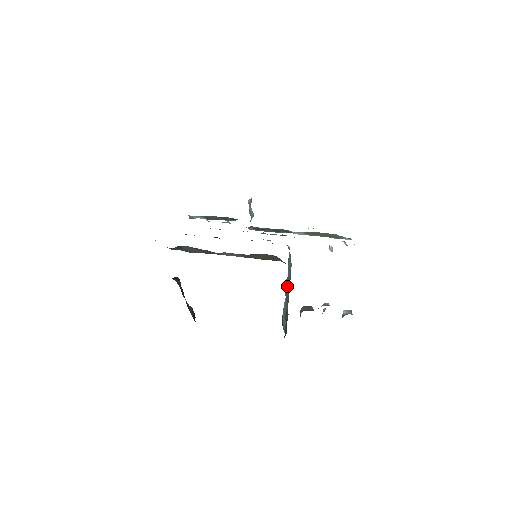
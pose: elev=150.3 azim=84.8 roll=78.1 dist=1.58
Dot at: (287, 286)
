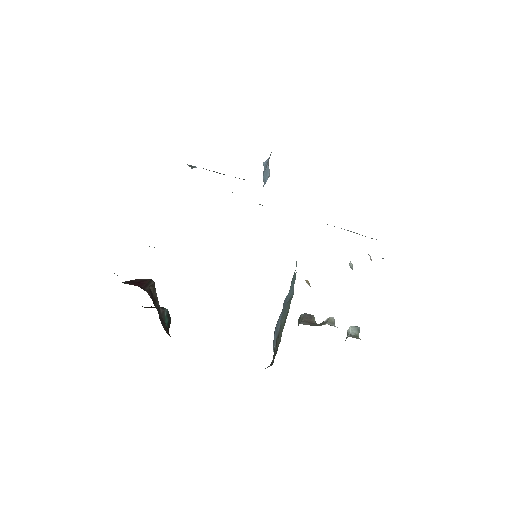
Dot at: (283, 314)
